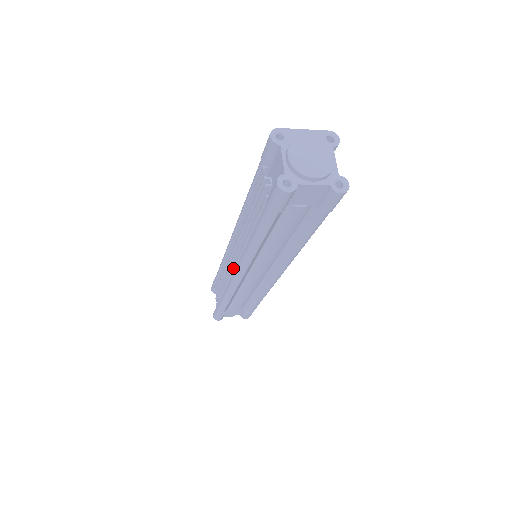
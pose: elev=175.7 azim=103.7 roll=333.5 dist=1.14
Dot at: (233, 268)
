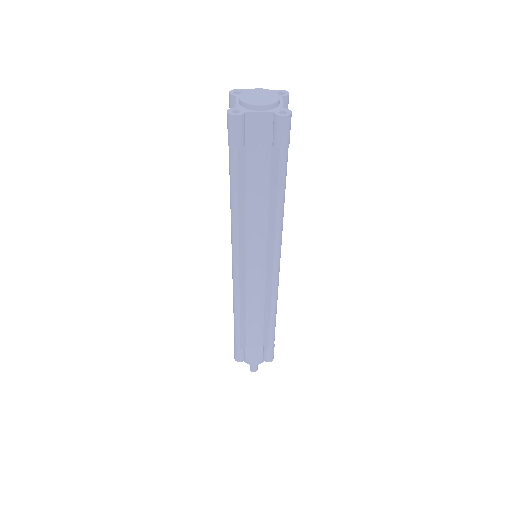
Dot at: occluded
